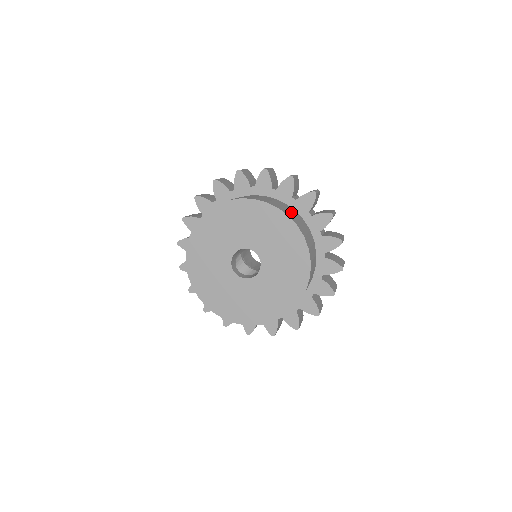
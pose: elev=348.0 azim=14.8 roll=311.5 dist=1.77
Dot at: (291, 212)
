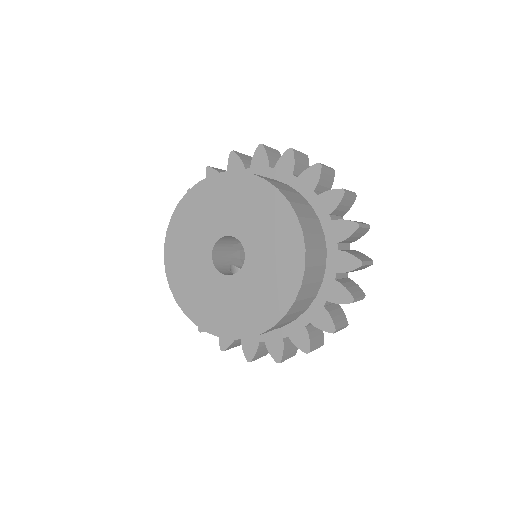
Dot at: occluded
